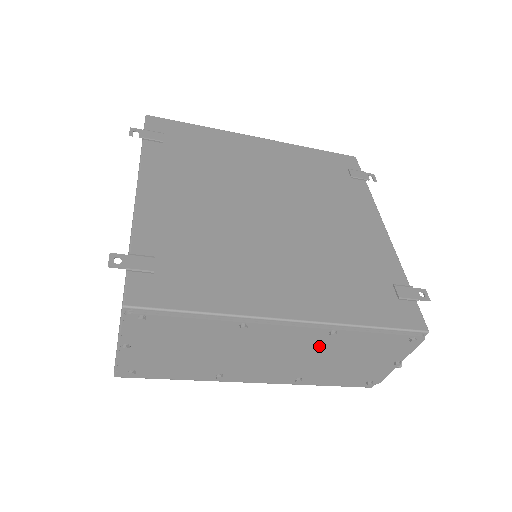
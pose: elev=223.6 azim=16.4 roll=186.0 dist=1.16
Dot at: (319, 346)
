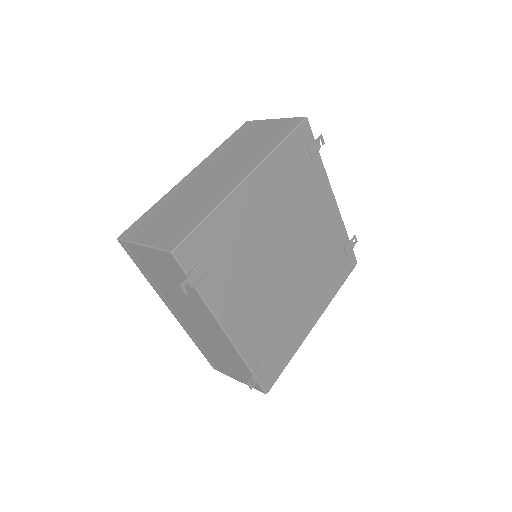
Dot at: occluded
